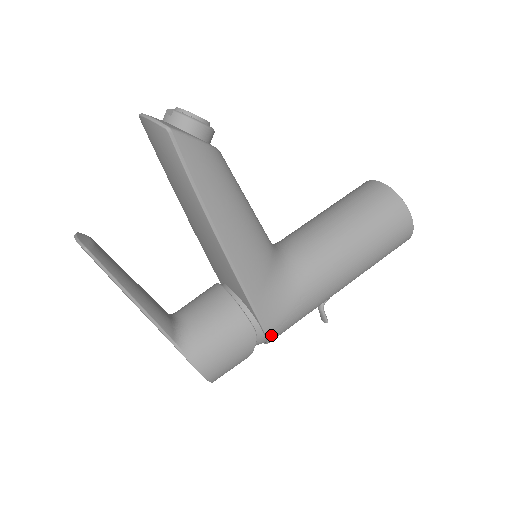
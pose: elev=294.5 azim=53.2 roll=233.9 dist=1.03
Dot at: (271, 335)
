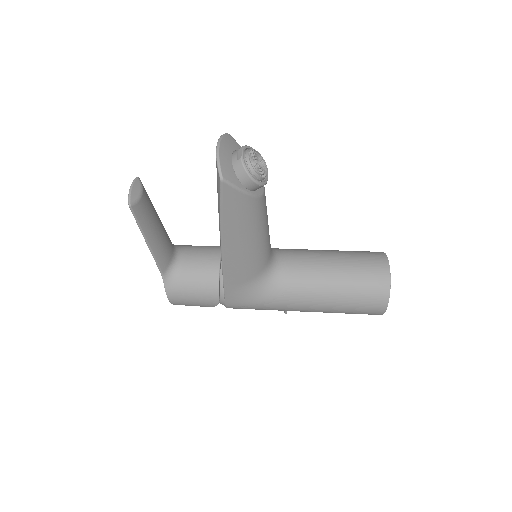
Dot at: (230, 307)
